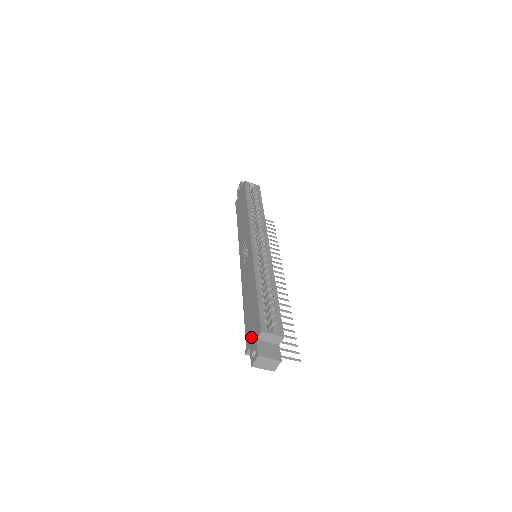
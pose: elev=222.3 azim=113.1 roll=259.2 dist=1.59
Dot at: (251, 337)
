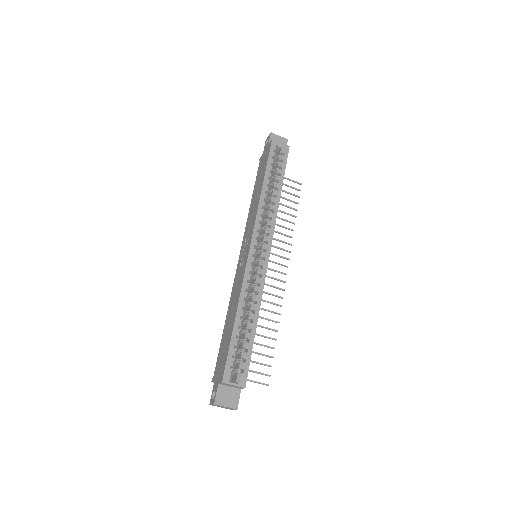
Dot at: (217, 372)
